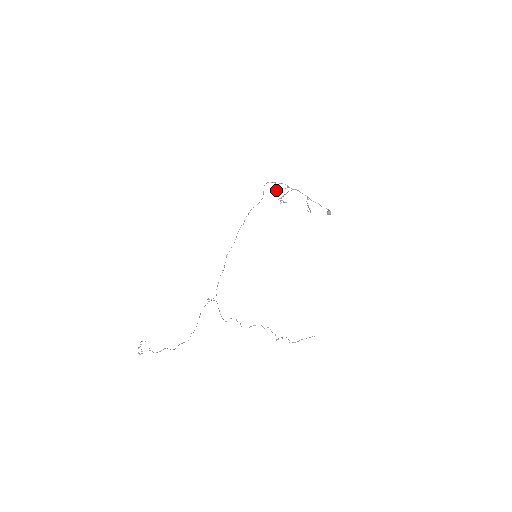
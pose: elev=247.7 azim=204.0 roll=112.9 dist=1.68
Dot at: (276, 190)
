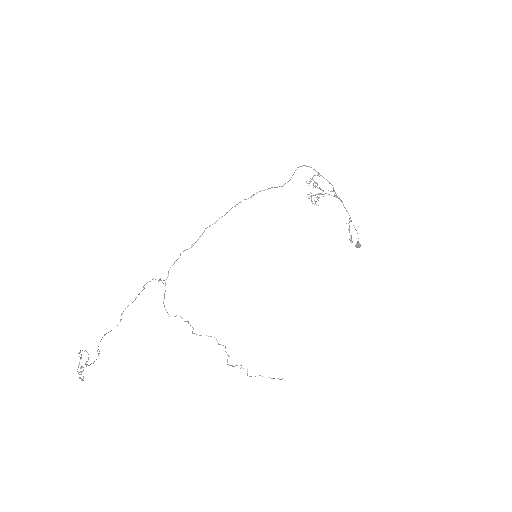
Dot at: (315, 183)
